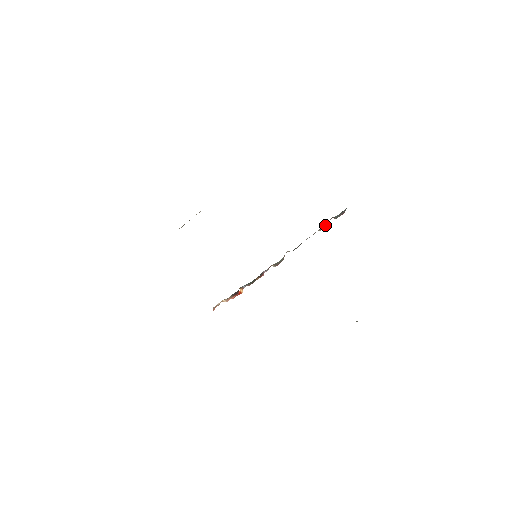
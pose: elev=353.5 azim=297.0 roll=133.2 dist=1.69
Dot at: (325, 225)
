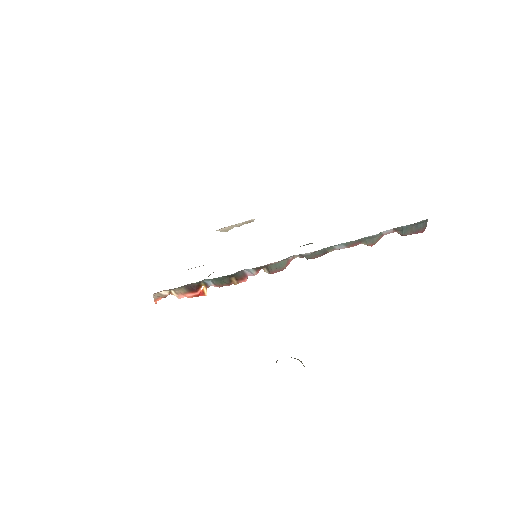
Dot at: (376, 235)
